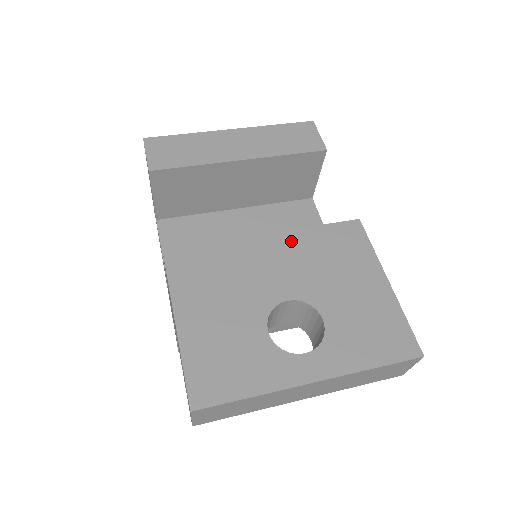
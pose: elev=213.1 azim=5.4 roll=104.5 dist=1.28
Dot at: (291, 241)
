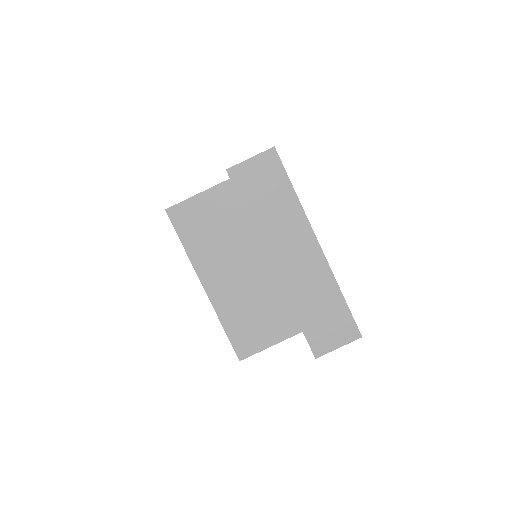
Dot at: occluded
